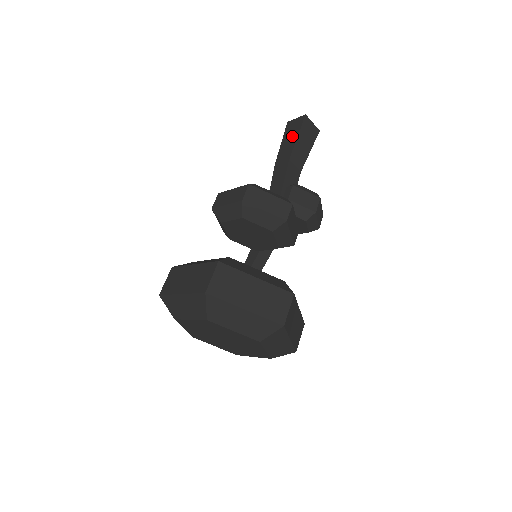
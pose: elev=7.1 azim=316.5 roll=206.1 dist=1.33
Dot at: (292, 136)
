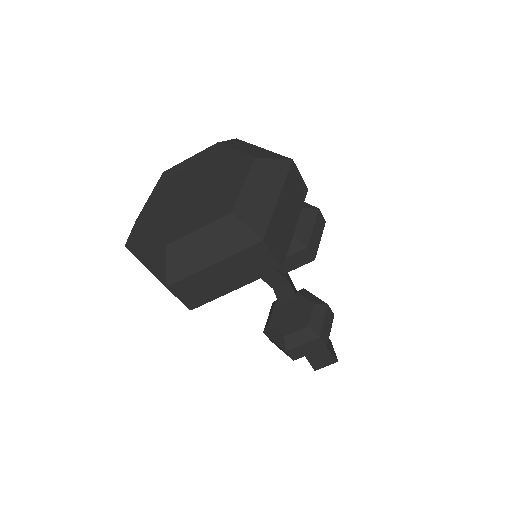
Dot at: occluded
